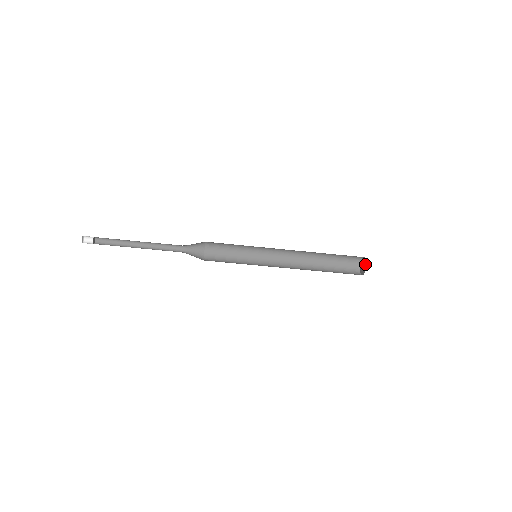
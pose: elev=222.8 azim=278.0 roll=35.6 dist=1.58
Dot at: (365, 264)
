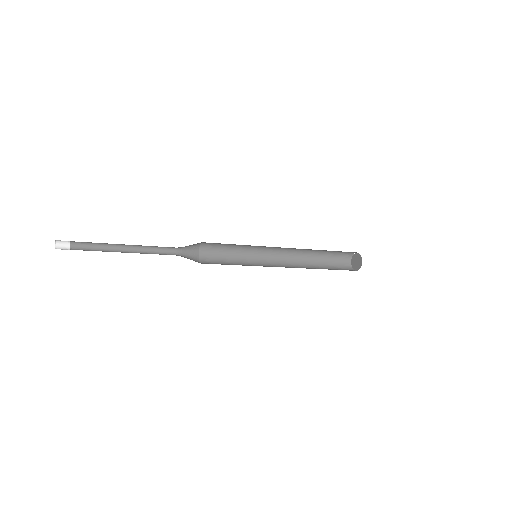
Dot at: (359, 265)
